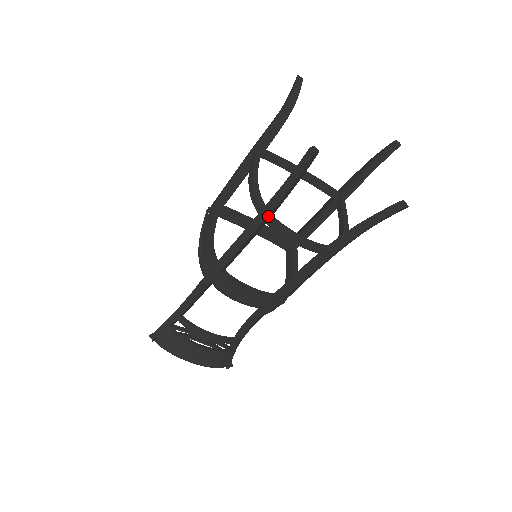
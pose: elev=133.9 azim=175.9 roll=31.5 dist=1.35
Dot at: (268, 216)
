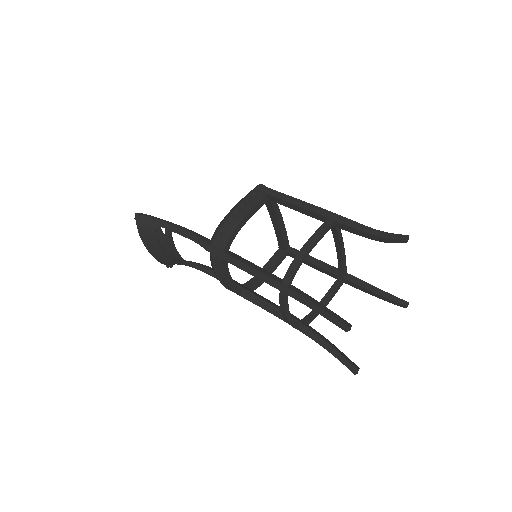
Dot at: (285, 293)
